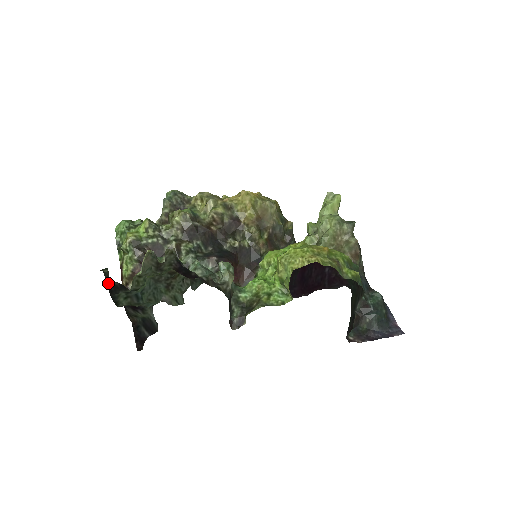
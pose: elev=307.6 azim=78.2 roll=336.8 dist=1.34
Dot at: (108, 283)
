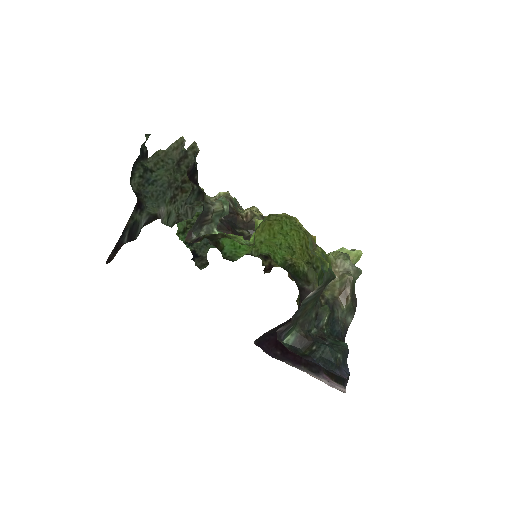
Dot at: (141, 148)
